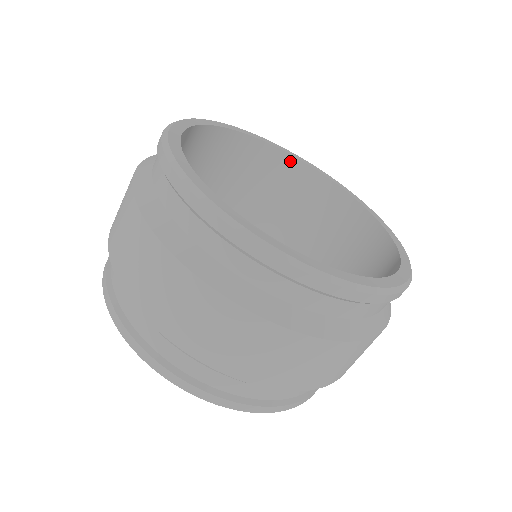
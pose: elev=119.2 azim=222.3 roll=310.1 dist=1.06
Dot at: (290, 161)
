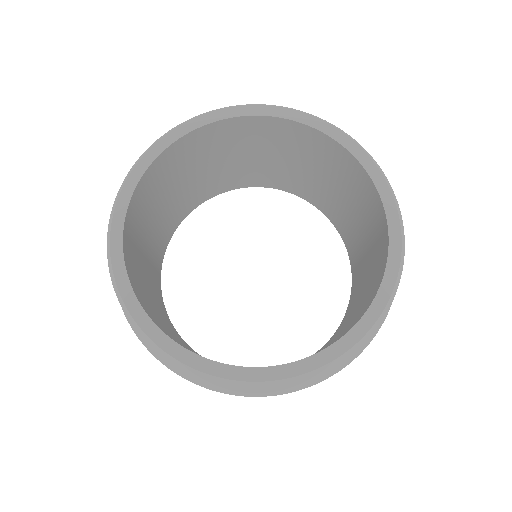
Dot at: (182, 142)
